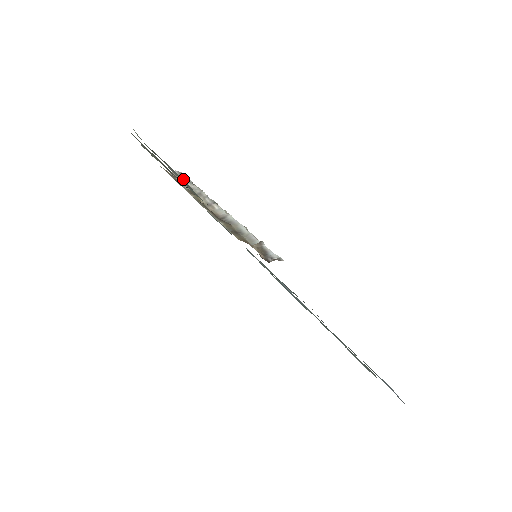
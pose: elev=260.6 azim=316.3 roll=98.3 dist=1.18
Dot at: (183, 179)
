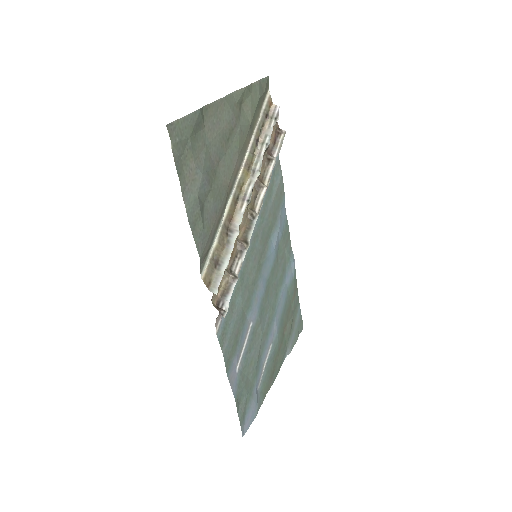
Dot at: (269, 131)
